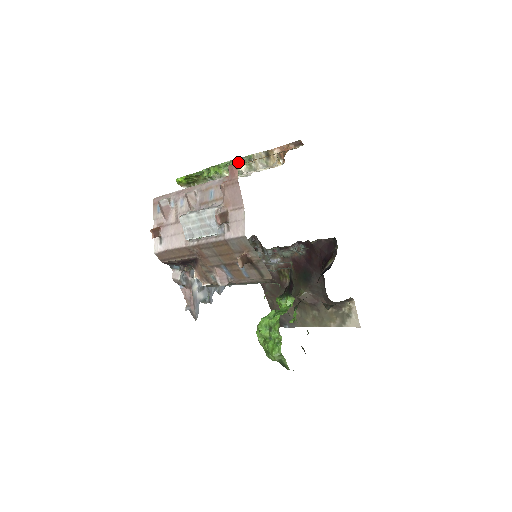
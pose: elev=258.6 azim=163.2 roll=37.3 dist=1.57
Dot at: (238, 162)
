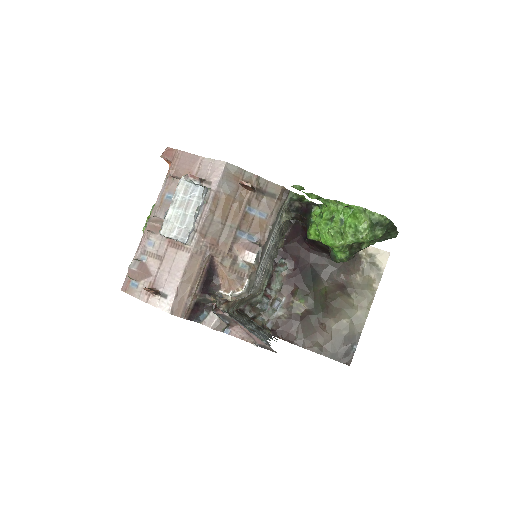
Dot at: occluded
